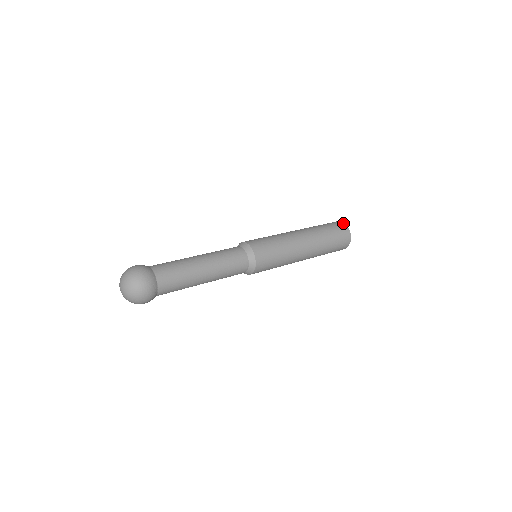
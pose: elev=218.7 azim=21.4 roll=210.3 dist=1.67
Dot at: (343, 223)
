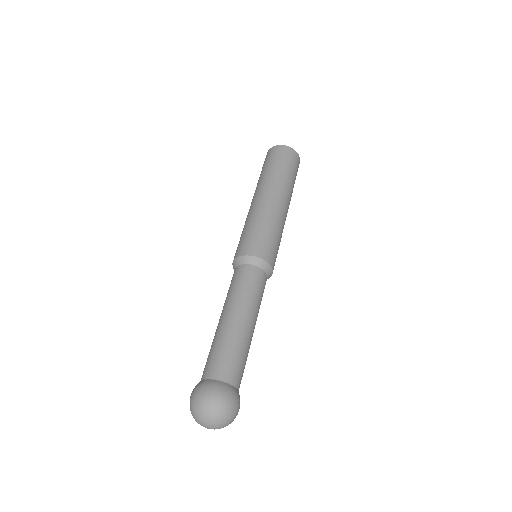
Dot at: (295, 152)
